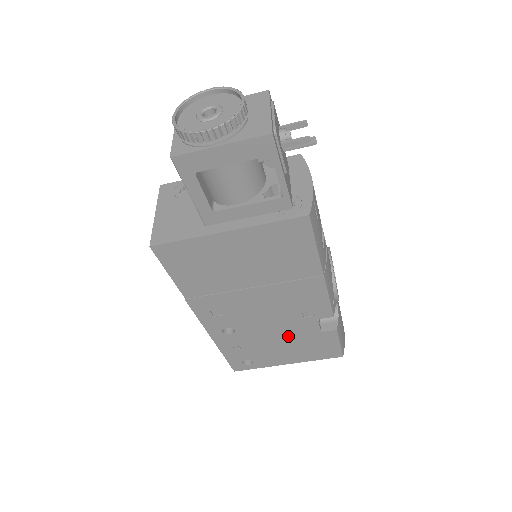
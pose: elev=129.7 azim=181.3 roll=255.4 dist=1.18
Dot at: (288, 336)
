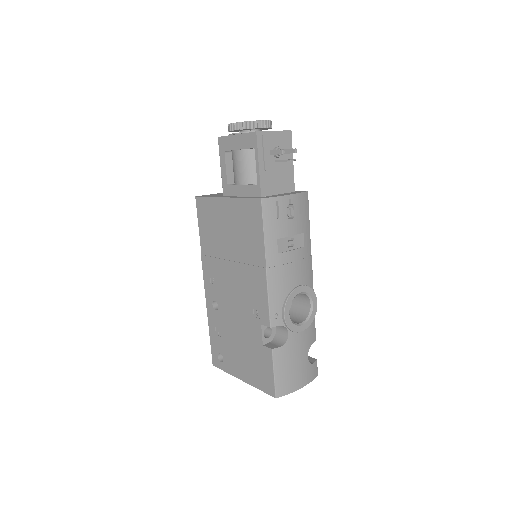
Dot at: (244, 337)
